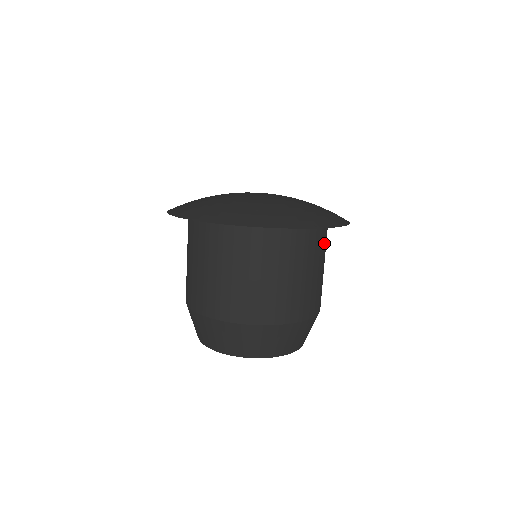
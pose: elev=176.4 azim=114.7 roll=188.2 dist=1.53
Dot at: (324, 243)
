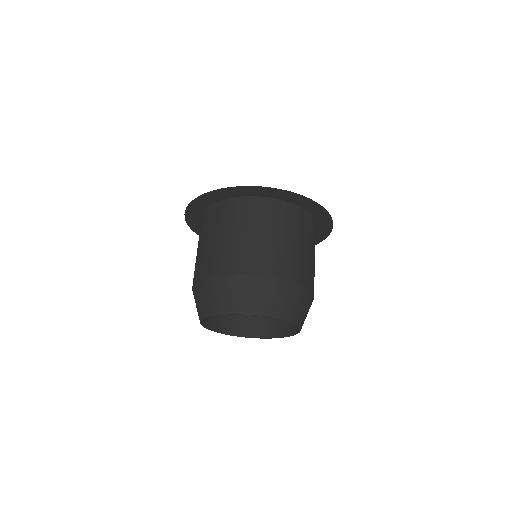
Dot at: (294, 221)
